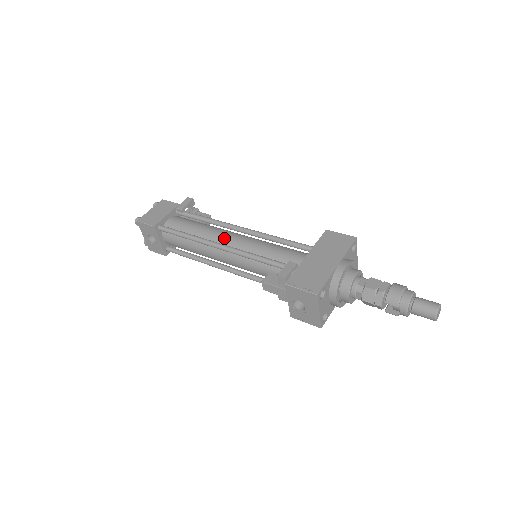
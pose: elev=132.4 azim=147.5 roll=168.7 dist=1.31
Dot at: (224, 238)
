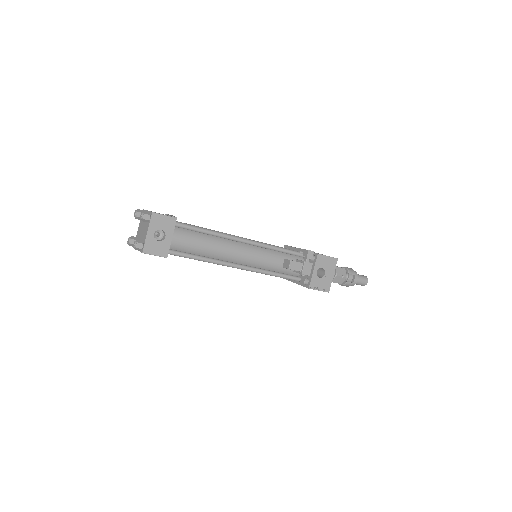
Dot at: occluded
